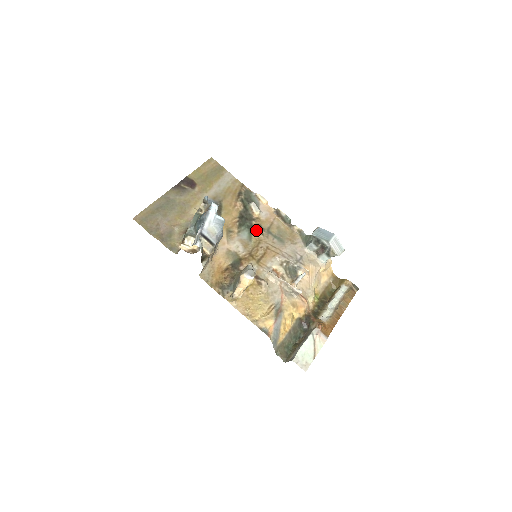
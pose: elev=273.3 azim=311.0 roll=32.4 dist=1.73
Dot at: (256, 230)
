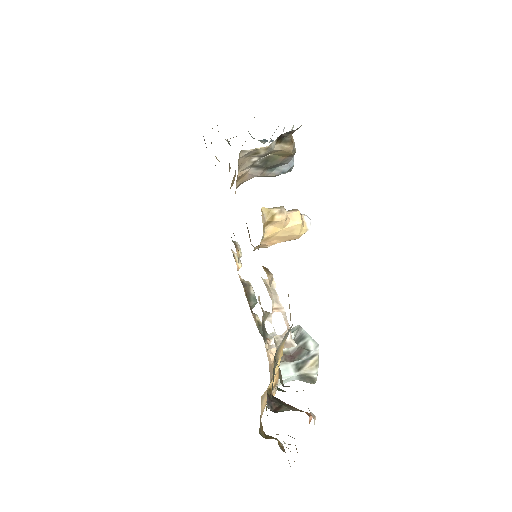
Dot at: occluded
